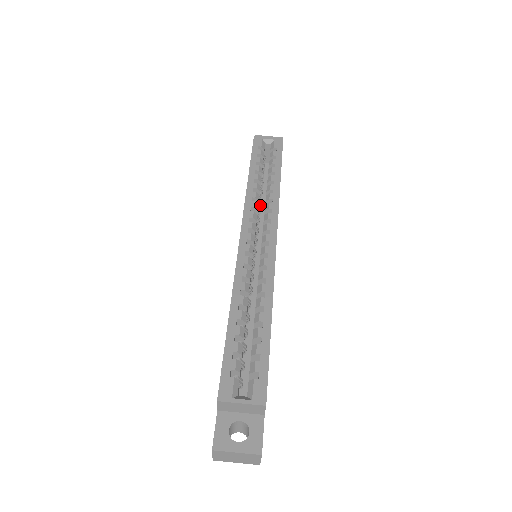
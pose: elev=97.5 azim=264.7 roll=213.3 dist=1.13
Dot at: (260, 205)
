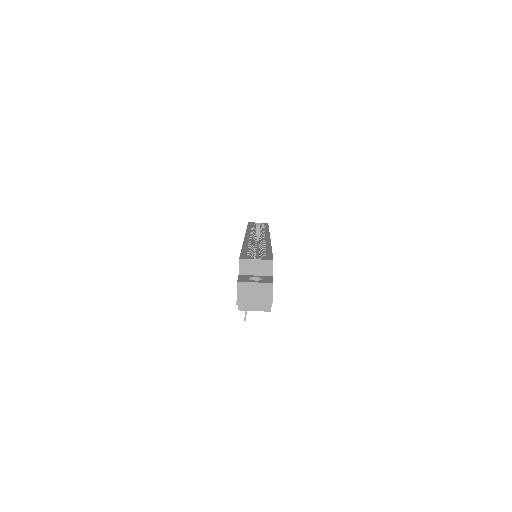
Dot at: occluded
